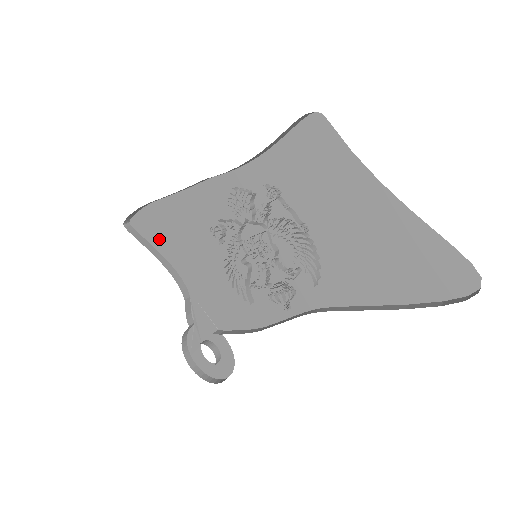
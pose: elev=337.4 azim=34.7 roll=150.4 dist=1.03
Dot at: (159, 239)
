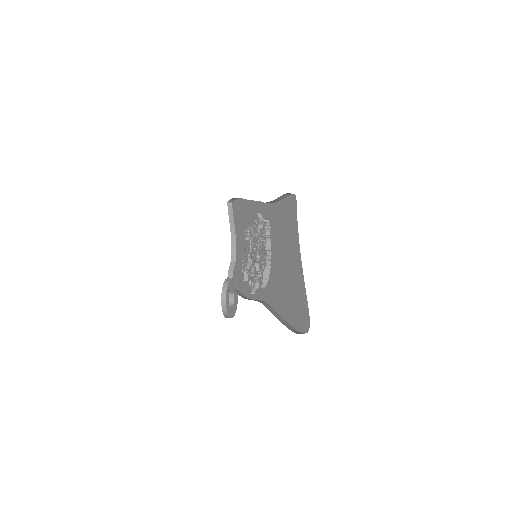
Dot at: (237, 220)
